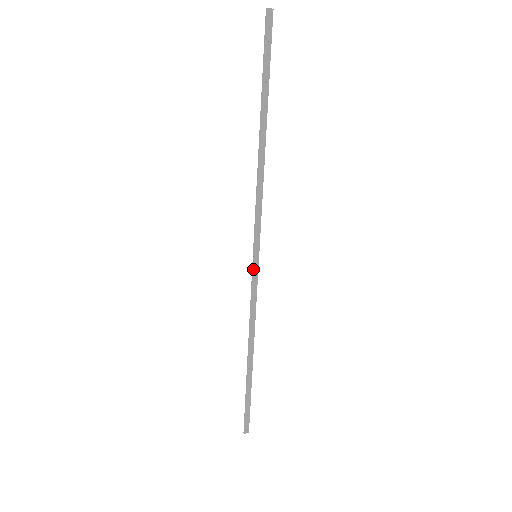
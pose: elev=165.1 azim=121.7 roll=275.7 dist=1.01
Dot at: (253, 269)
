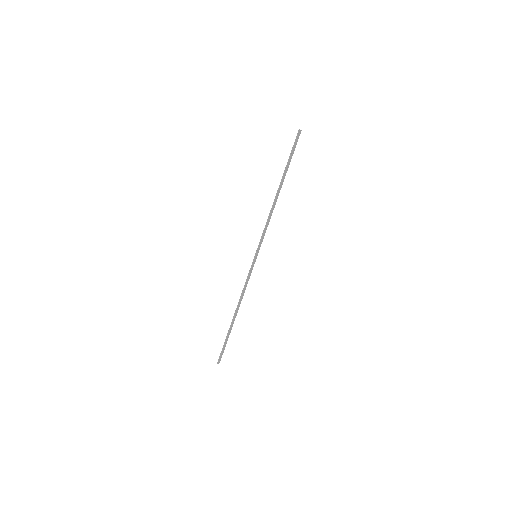
Dot at: (253, 263)
